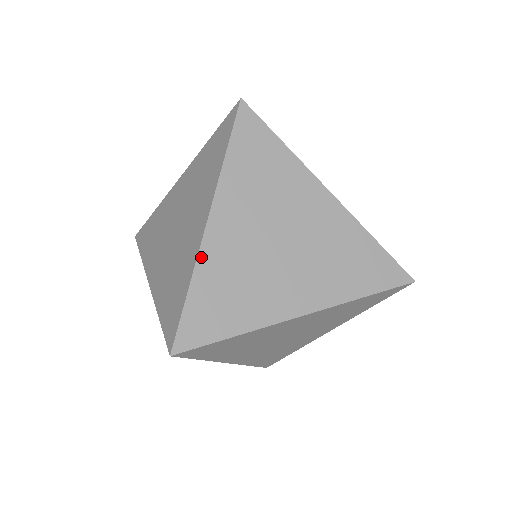
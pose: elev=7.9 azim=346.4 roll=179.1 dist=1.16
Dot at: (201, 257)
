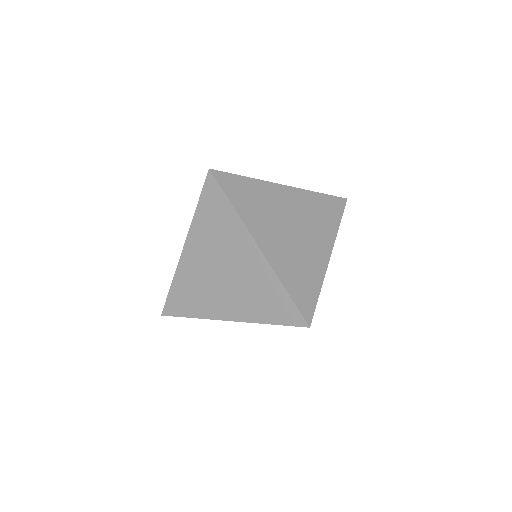
Dot at: (275, 268)
